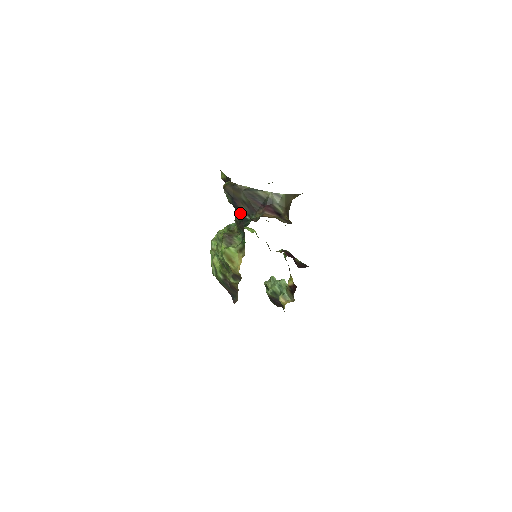
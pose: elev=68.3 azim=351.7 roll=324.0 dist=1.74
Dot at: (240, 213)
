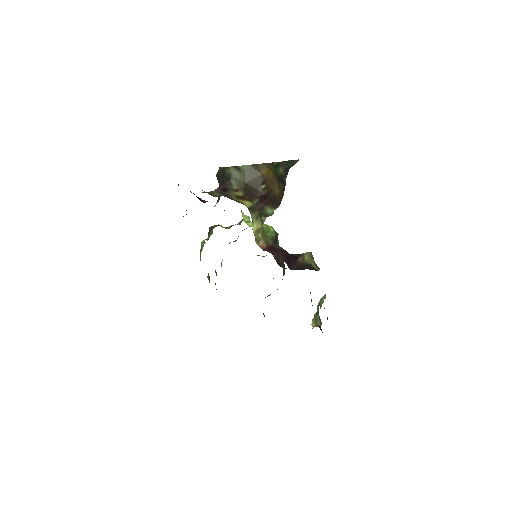
Dot at: occluded
